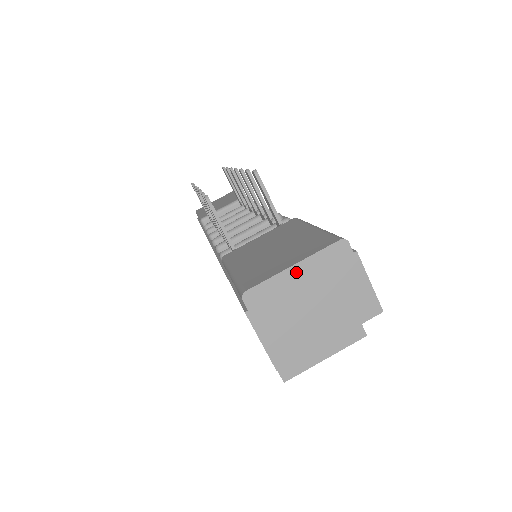
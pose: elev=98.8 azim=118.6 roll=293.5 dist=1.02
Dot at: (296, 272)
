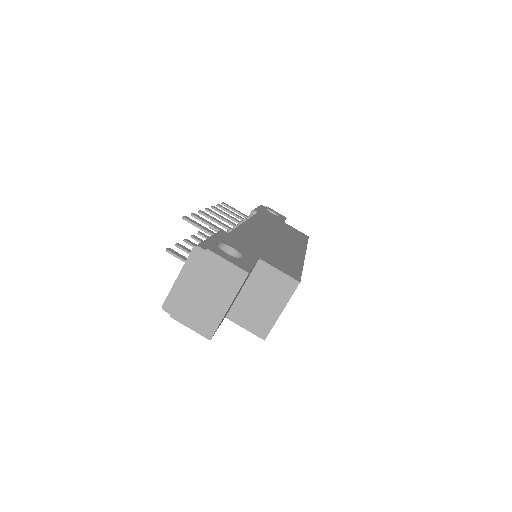
Dot at: (181, 280)
